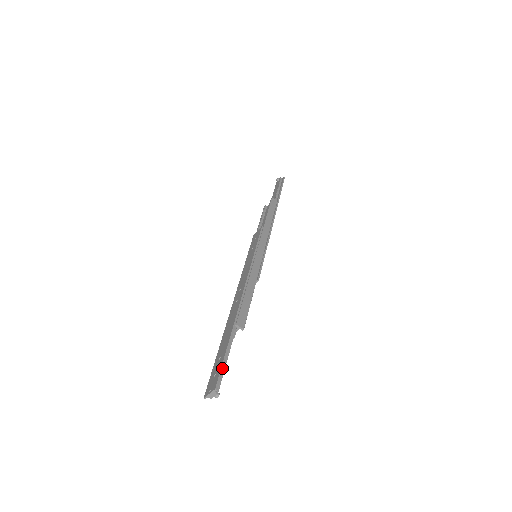
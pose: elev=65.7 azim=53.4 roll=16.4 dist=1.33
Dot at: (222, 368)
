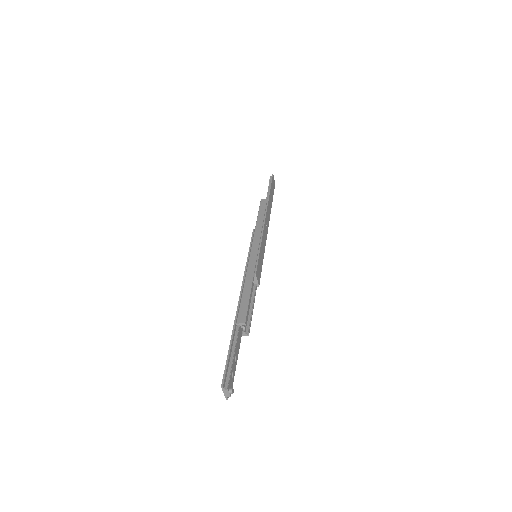
Dot at: (226, 366)
